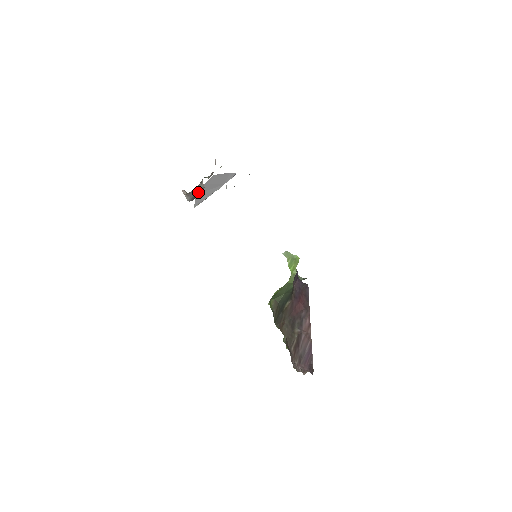
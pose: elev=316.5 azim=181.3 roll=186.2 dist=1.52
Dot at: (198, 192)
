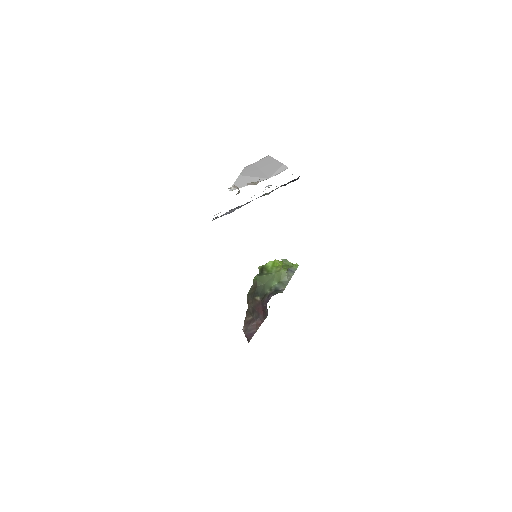
Dot at: occluded
